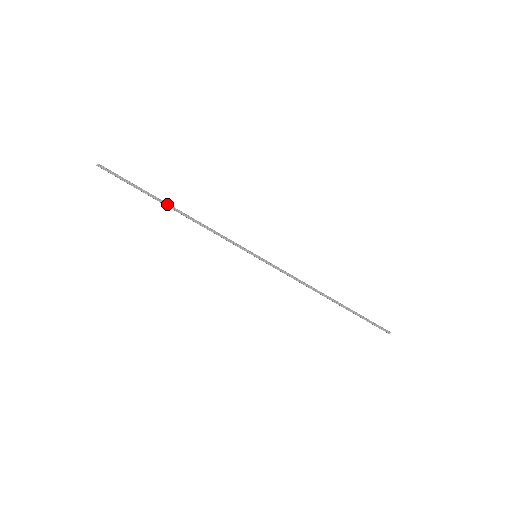
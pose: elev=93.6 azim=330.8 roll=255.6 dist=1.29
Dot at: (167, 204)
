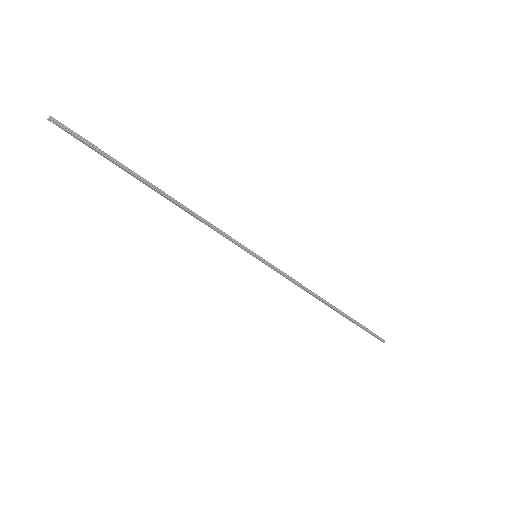
Dot at: (150, 183)
